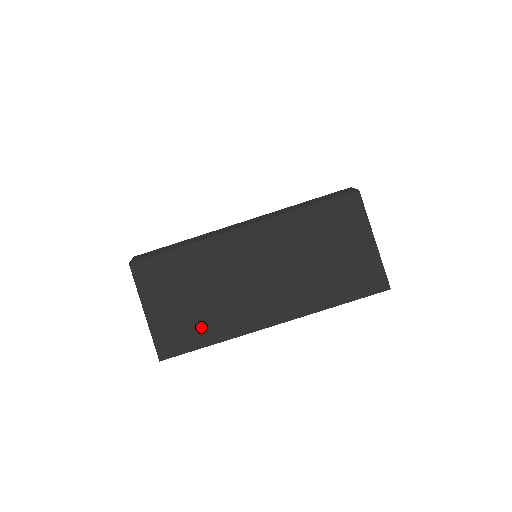
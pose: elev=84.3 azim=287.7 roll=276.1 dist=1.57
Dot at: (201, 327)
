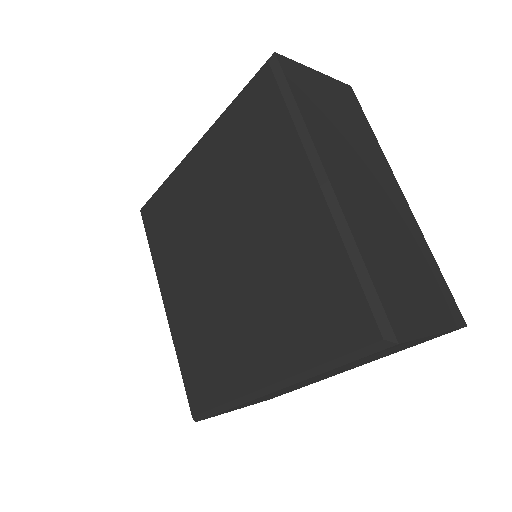
Dot at: occluded
